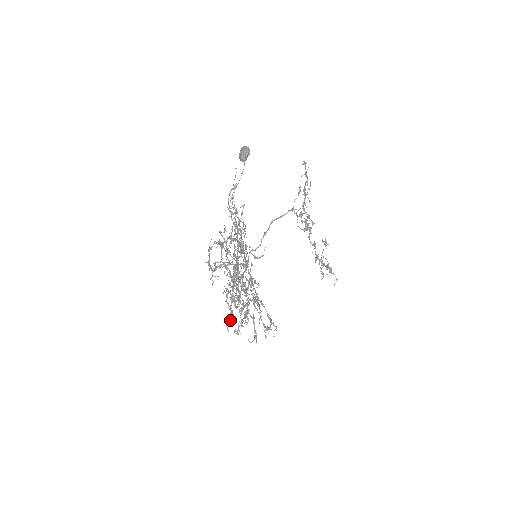
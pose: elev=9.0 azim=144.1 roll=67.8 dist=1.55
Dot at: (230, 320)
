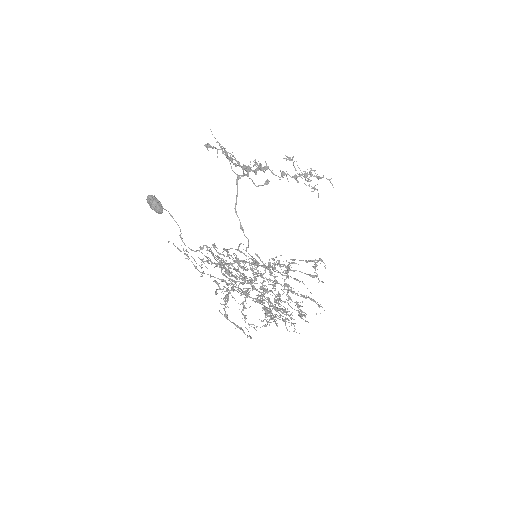
Dot at: occluded
